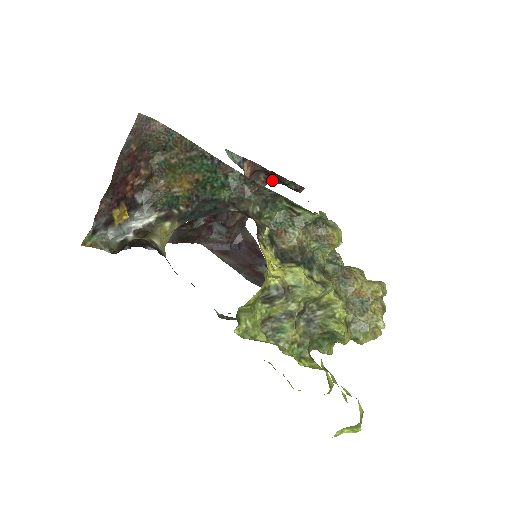
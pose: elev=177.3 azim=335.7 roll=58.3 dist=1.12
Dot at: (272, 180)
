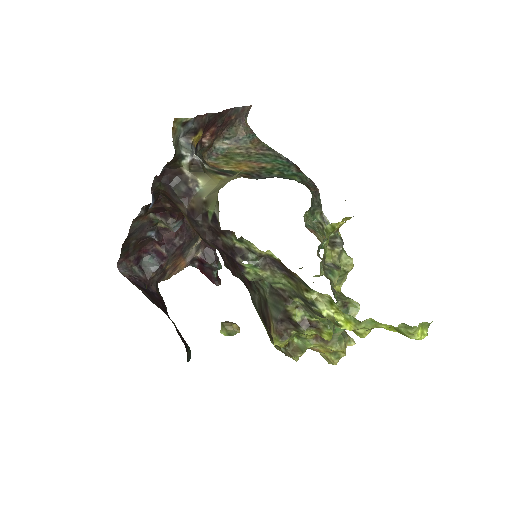
Dot at: (208, 258)
